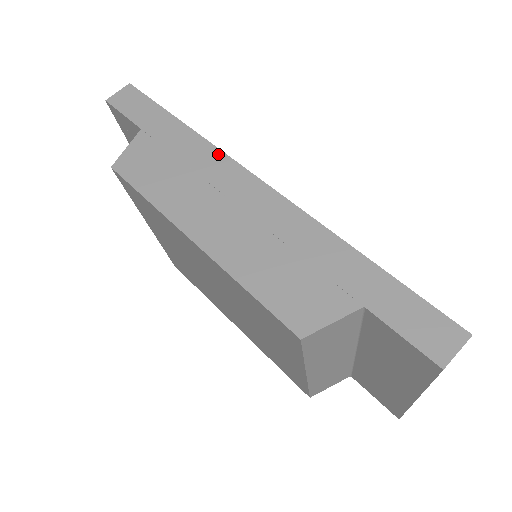
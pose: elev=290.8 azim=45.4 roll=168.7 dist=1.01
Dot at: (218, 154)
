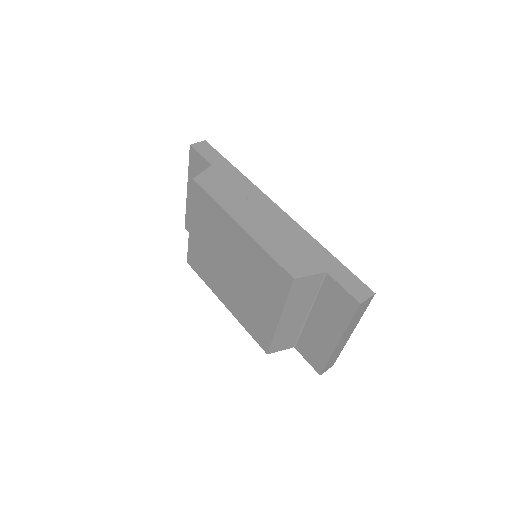
Dot at: (256, 189)
